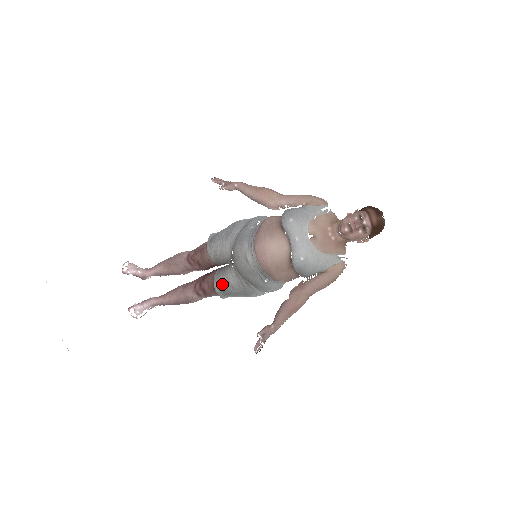
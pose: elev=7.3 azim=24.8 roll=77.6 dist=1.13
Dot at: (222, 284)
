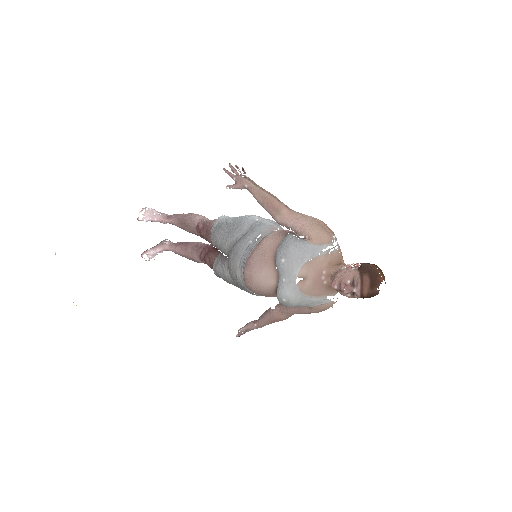
Dot at: (219, 273)
